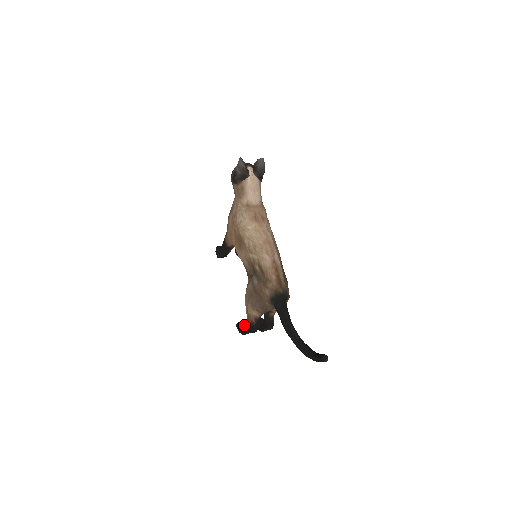
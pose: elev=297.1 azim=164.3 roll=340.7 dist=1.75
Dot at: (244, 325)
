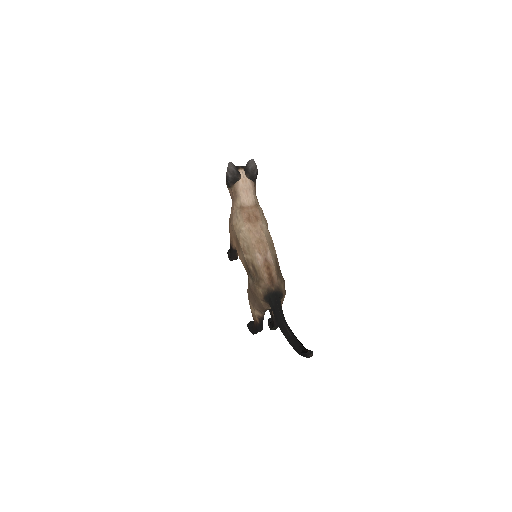
Dot at: occluded
